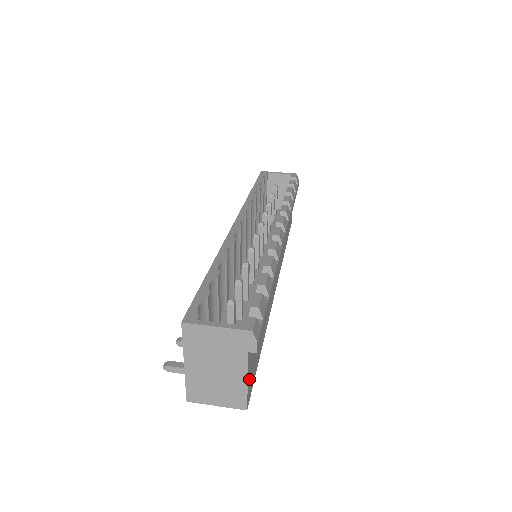
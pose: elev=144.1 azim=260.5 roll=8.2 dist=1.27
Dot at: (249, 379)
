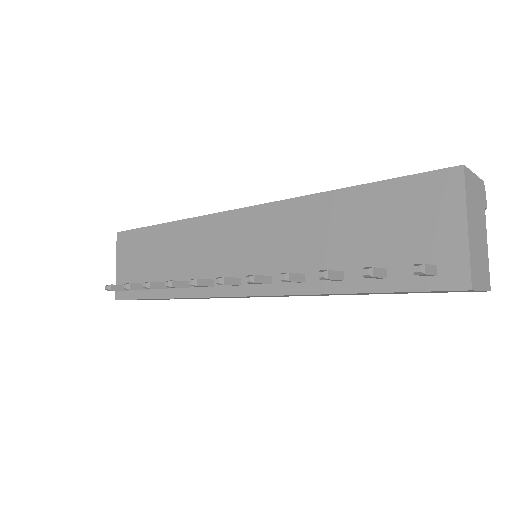
Dot at: occluded
